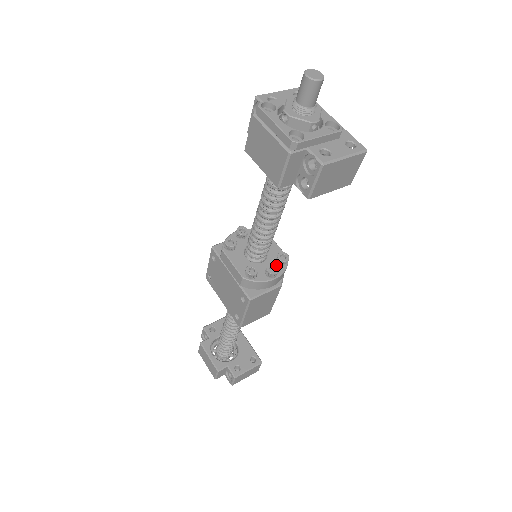
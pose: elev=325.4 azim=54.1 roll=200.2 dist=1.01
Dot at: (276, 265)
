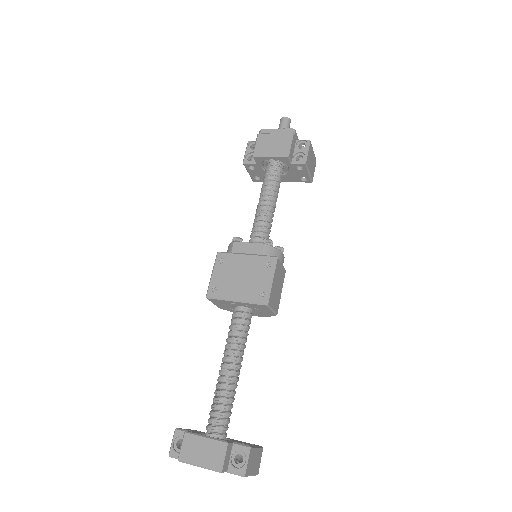
Dot at: occluded
